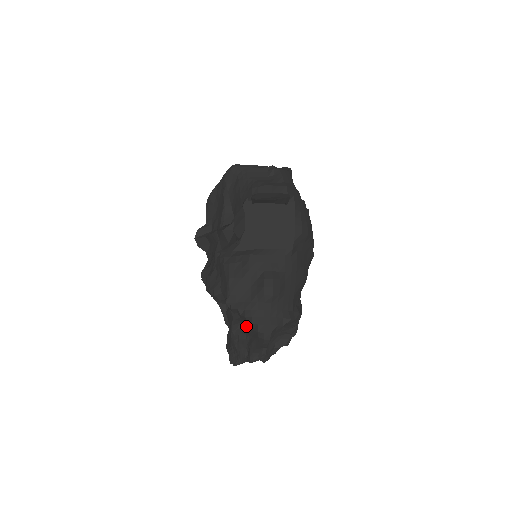
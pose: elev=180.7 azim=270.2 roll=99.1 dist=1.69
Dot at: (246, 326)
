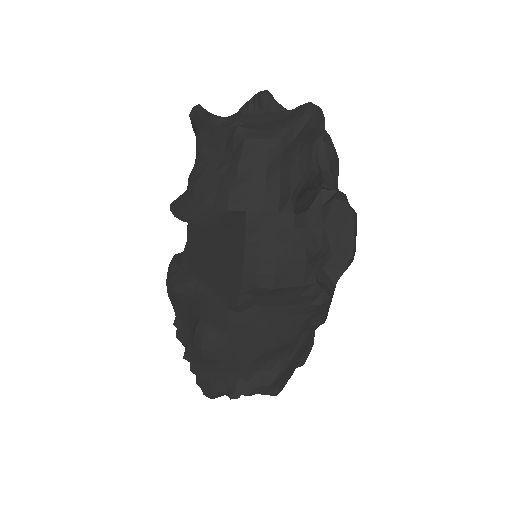
Dot at: occluded
